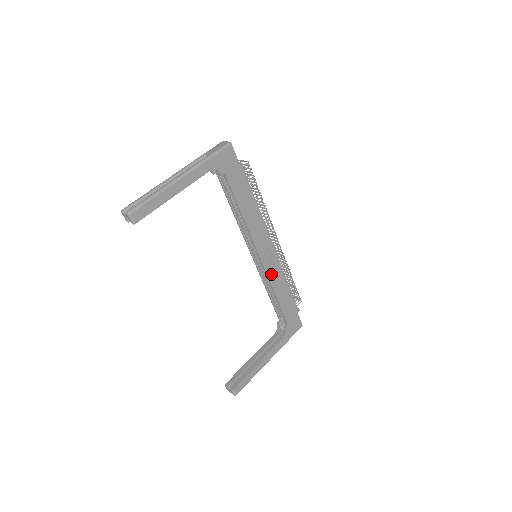
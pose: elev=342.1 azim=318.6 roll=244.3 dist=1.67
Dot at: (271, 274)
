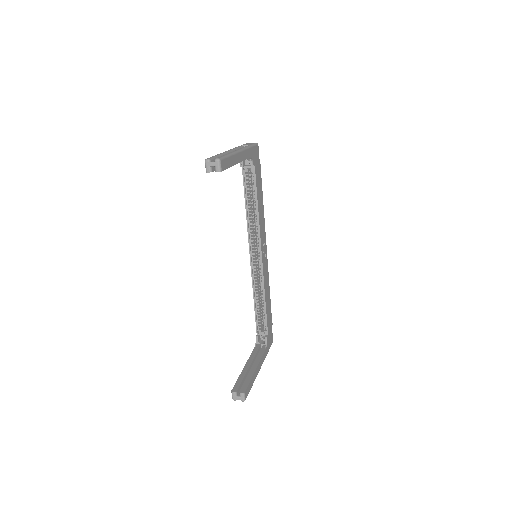
Dot at: (264, 277)
